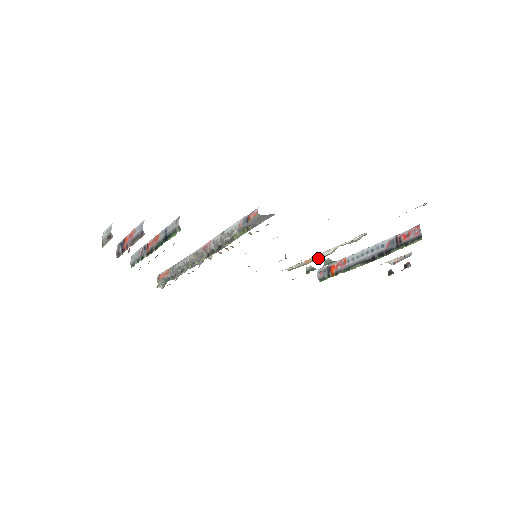
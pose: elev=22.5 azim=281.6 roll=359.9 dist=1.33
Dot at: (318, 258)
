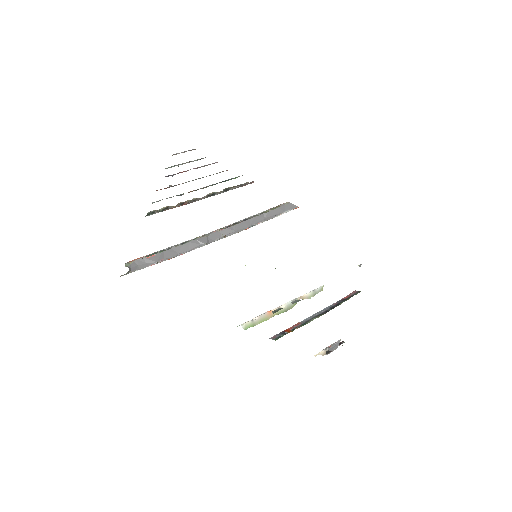
Dot at: (279, 312)
